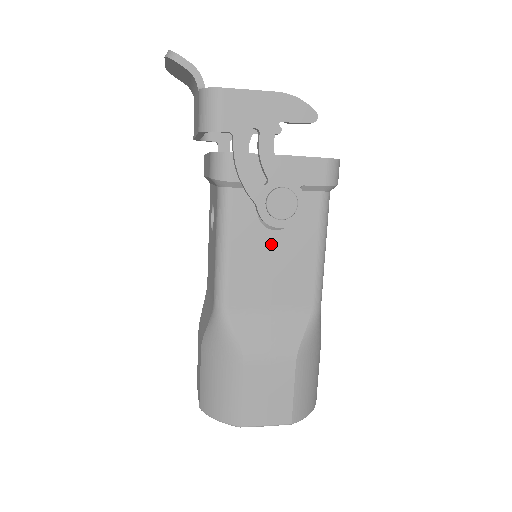
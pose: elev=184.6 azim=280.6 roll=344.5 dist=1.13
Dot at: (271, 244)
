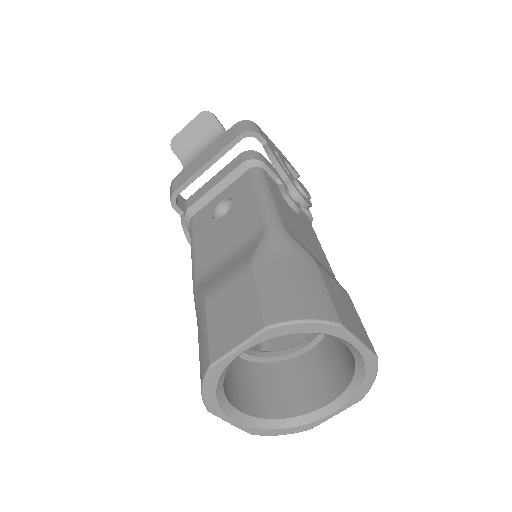
Dot at: (295, 215)
